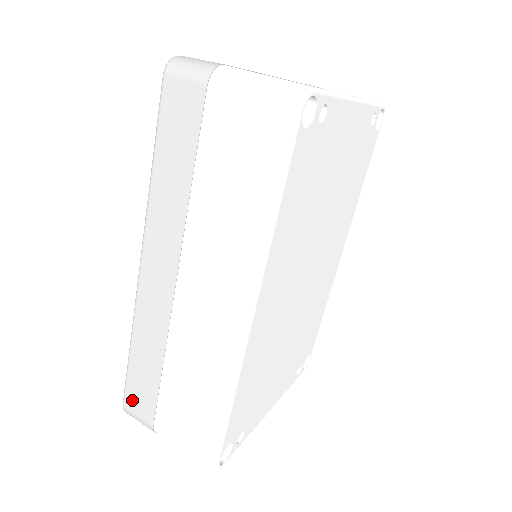
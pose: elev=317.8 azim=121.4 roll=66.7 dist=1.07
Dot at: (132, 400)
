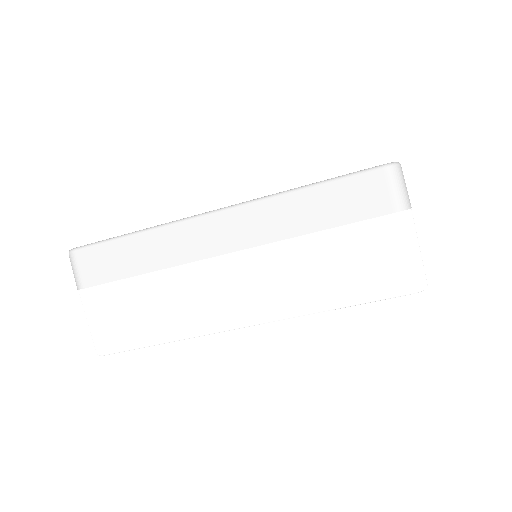
Dot at: (89, 257)
